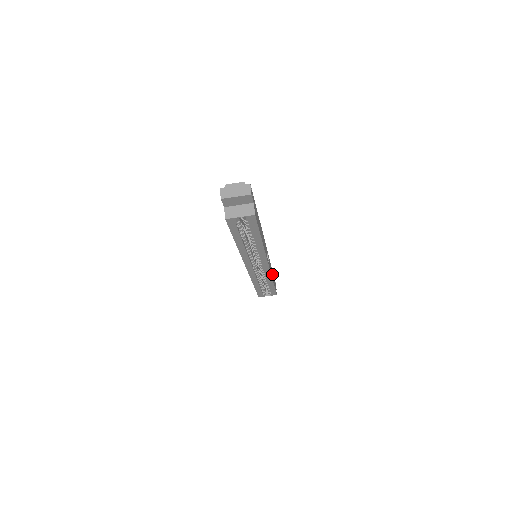
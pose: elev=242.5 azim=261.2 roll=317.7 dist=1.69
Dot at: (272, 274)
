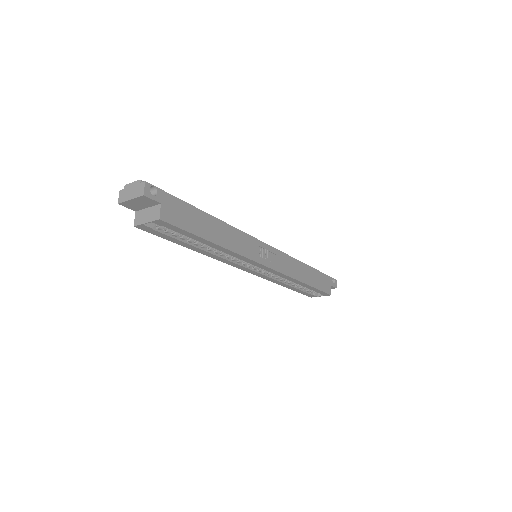
Dot at: (305, 273)
